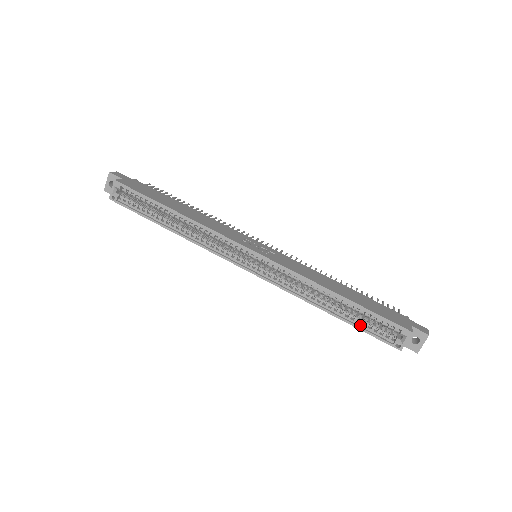
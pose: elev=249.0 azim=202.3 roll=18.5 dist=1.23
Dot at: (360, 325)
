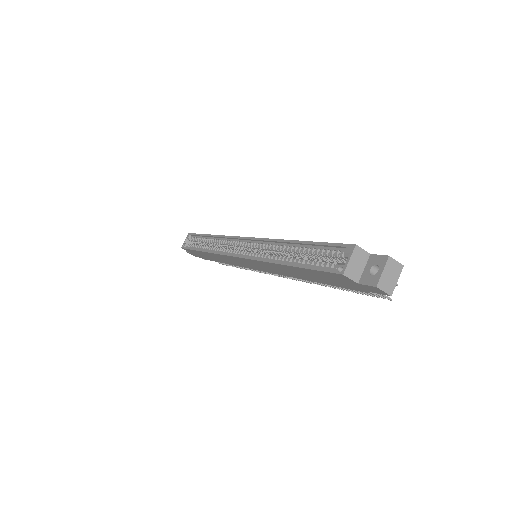
Dot at: (309, 266)
